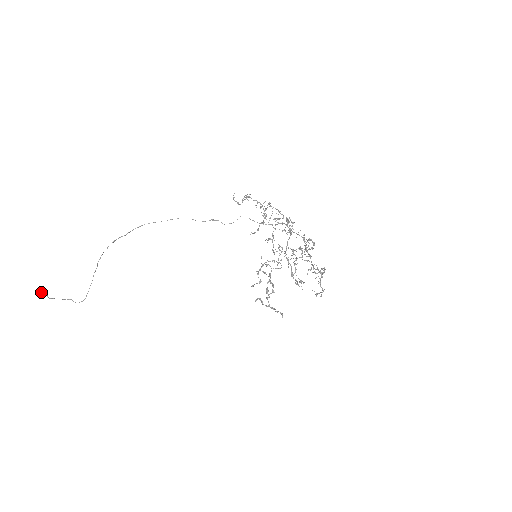
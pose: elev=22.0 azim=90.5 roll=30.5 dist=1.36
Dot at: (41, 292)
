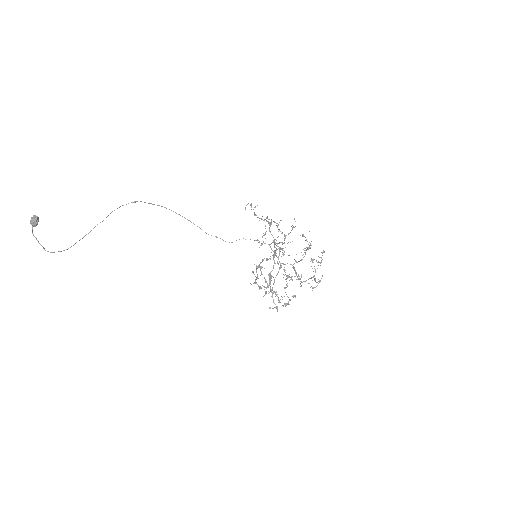
Dot at: (34, 217)
